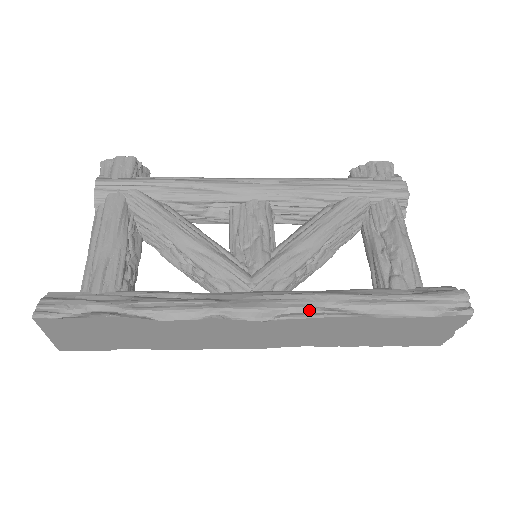
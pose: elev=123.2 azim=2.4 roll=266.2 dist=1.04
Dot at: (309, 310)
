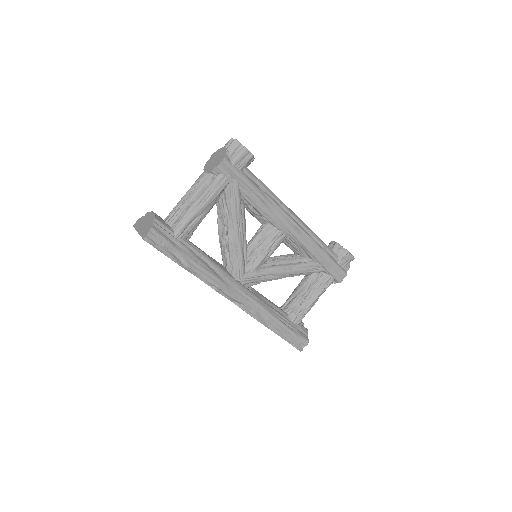
Dot at: (251, 310)
